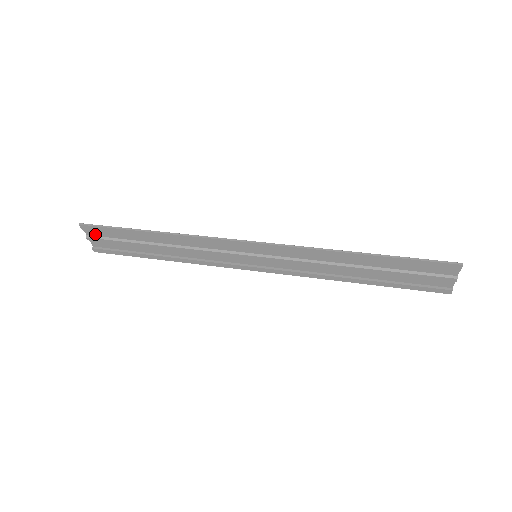
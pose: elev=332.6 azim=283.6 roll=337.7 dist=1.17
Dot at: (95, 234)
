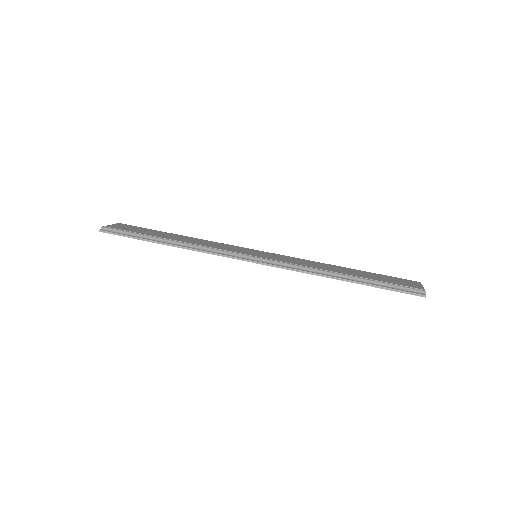
Dot at: occluded
